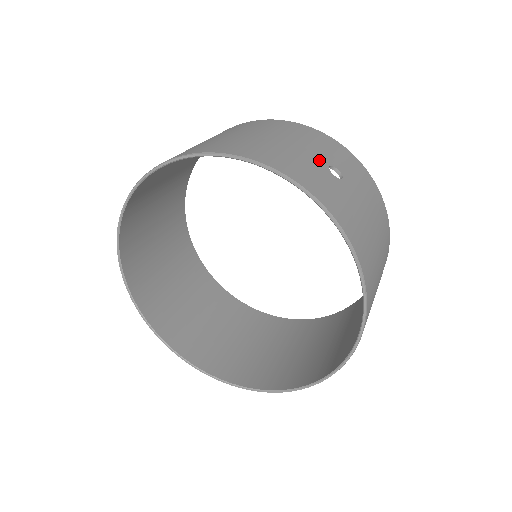
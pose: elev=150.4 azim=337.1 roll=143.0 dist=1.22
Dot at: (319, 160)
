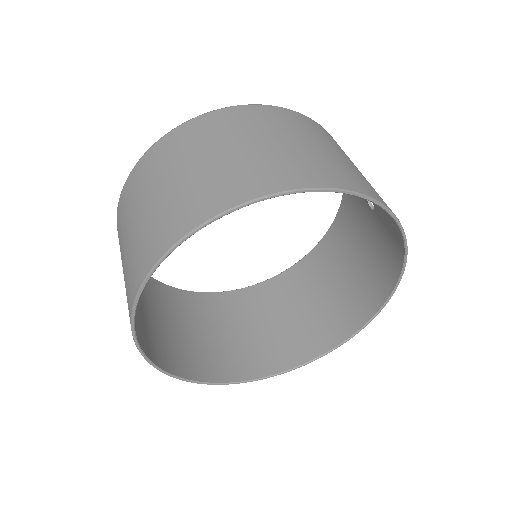
Dot at: occluded
